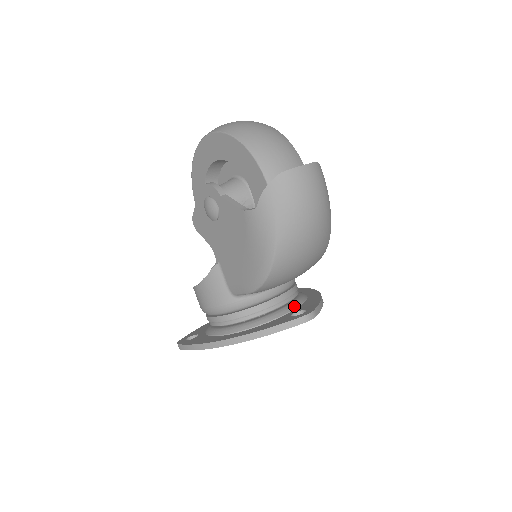
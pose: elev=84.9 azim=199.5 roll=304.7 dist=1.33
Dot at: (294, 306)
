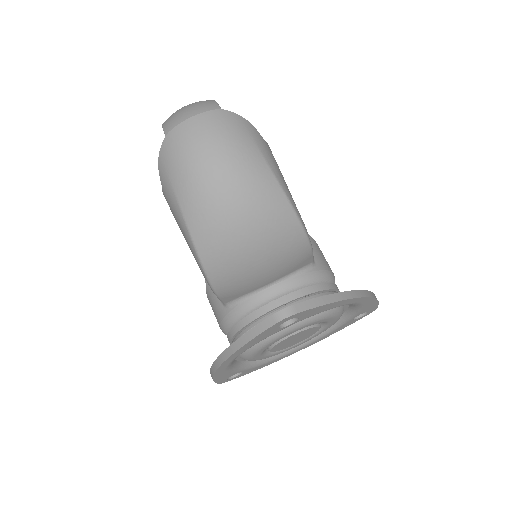
Dot at: occluded
